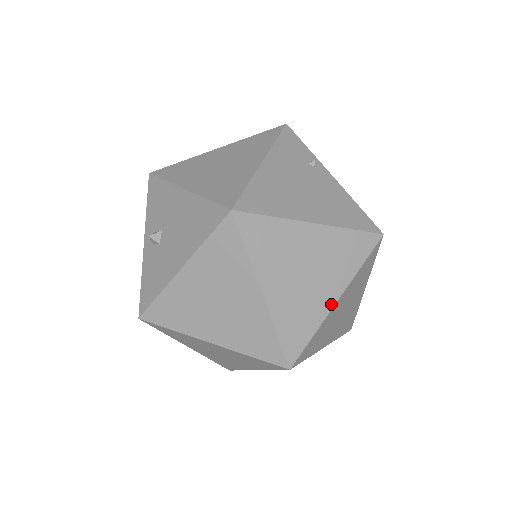
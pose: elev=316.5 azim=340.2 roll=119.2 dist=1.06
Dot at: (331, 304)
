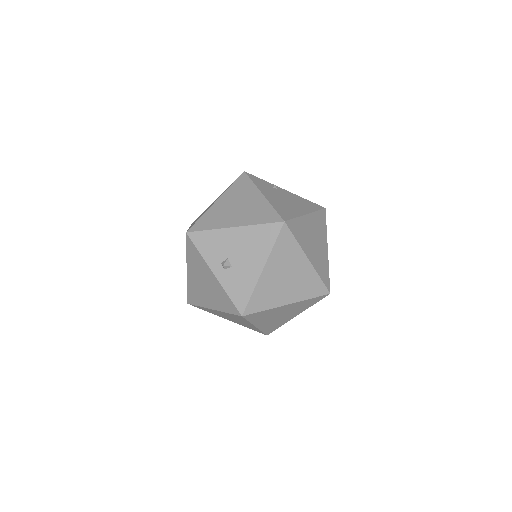
Dot at: (327, 252)
